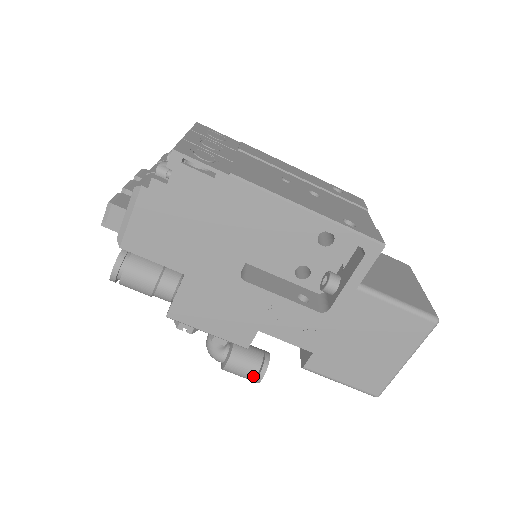
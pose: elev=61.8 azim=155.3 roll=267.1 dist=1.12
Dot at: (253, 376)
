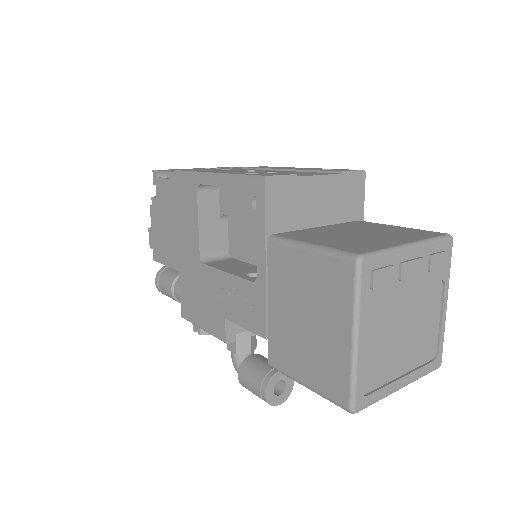
Dot at: (258, 391)
